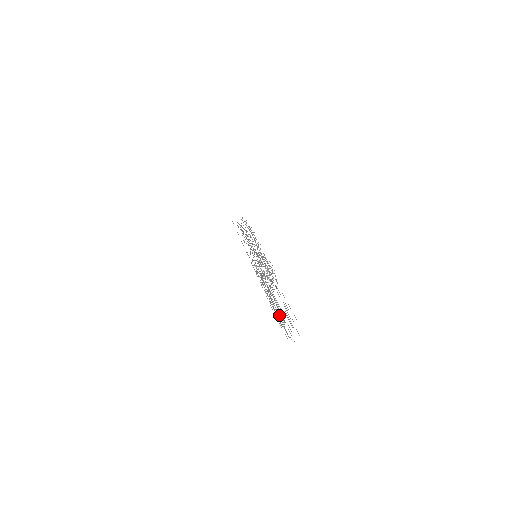
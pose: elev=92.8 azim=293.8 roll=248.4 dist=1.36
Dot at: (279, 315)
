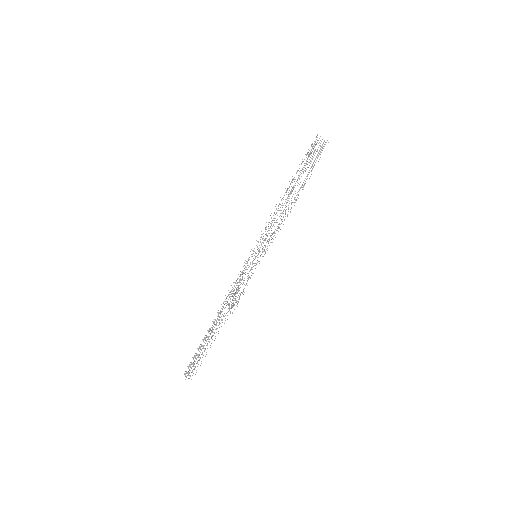
Dot at: (188, 374)
